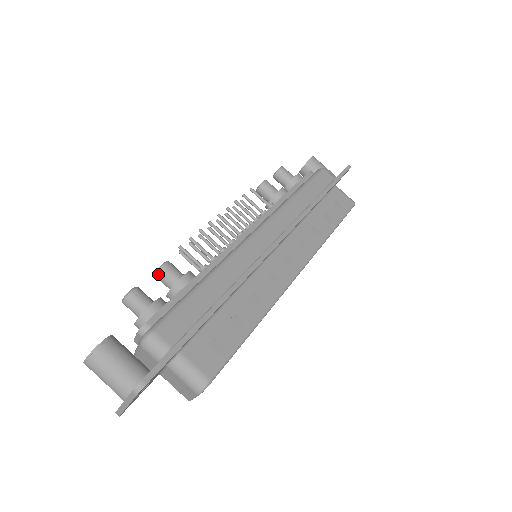
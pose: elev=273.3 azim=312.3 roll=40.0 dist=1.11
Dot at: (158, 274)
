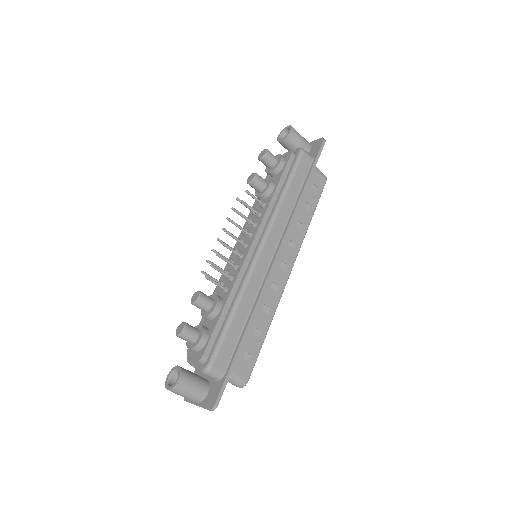
Dot at: (195, 305)
